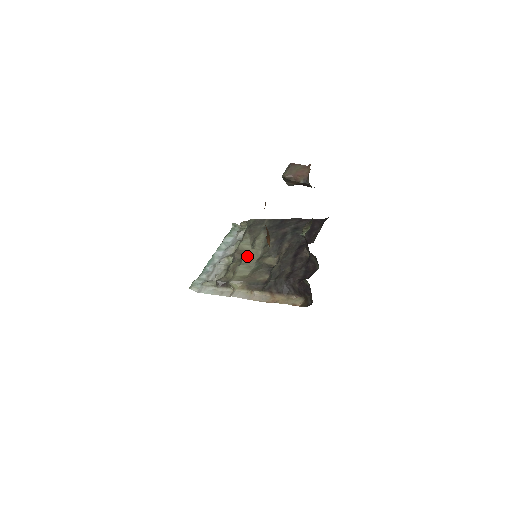
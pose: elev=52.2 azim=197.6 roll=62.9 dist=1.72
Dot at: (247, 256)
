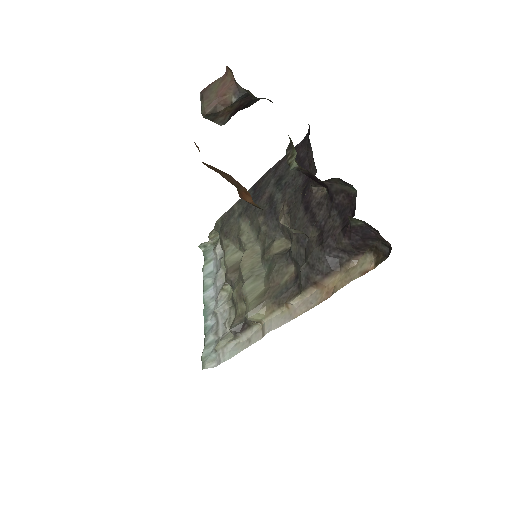
Dot at: (244, 265)
